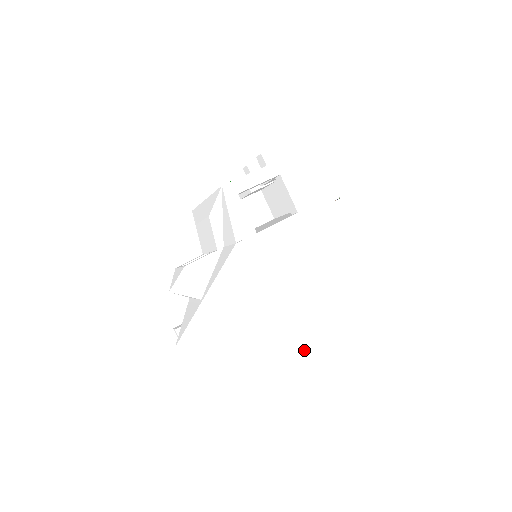
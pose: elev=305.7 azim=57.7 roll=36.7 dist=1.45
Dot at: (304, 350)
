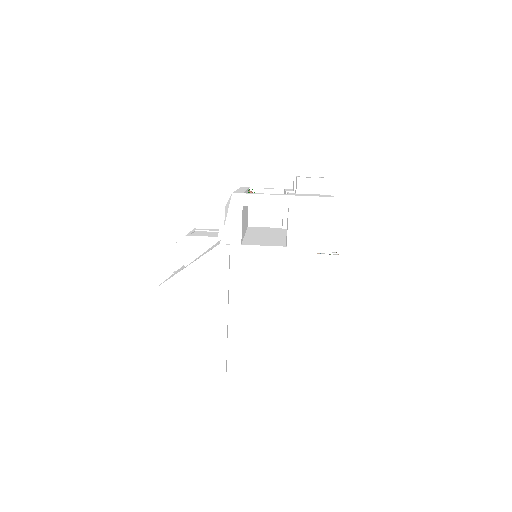
Dot at: (231, 353)
